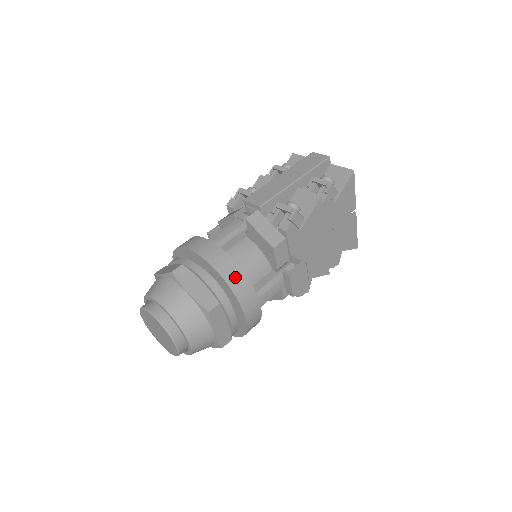
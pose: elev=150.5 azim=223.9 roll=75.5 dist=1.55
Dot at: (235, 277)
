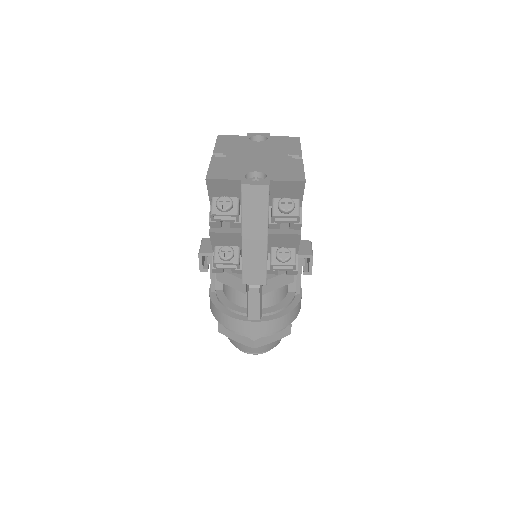
Dot at: (291, 318)
